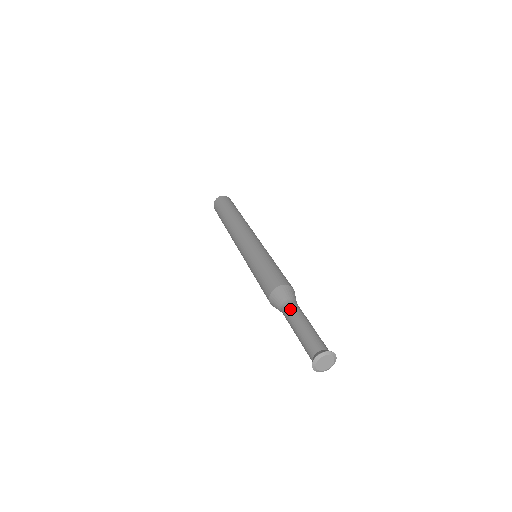
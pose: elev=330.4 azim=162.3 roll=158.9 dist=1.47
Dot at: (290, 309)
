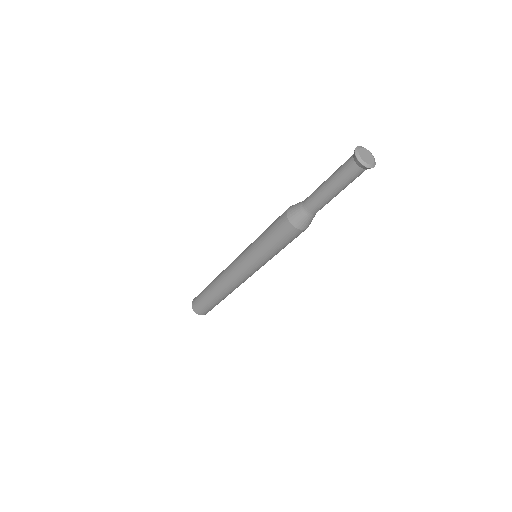
Dot at: (310, 195)
